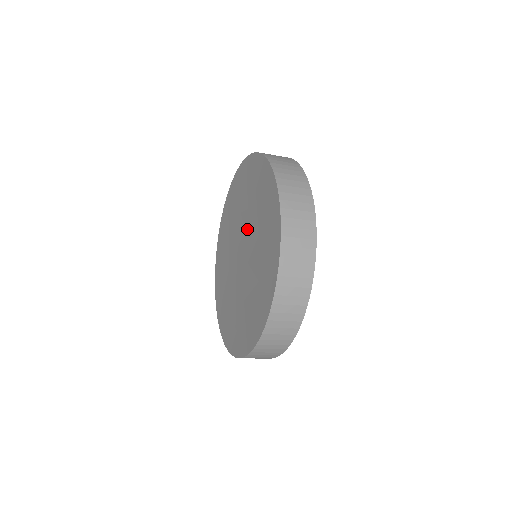
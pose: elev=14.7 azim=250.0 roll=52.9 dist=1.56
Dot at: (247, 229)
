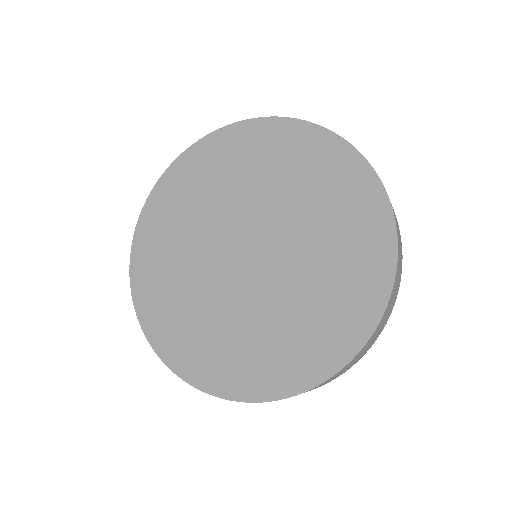
Dot at: (256, 215)
